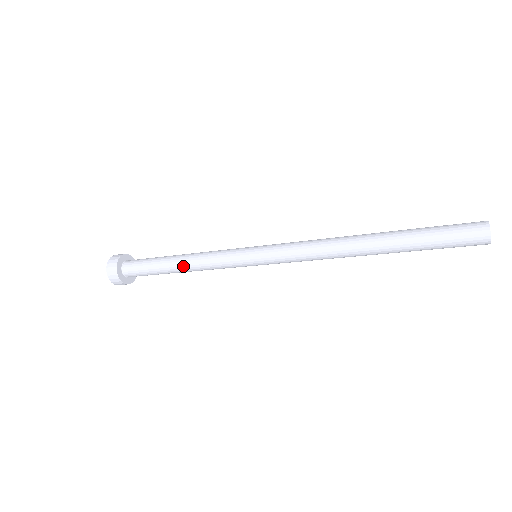
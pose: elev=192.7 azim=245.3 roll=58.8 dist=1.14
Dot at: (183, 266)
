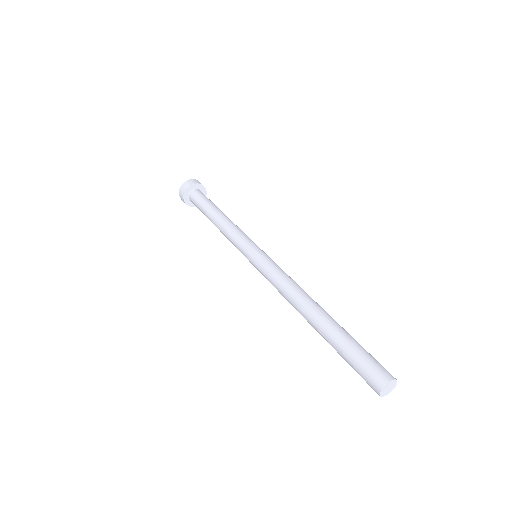
Dot at: occluded
